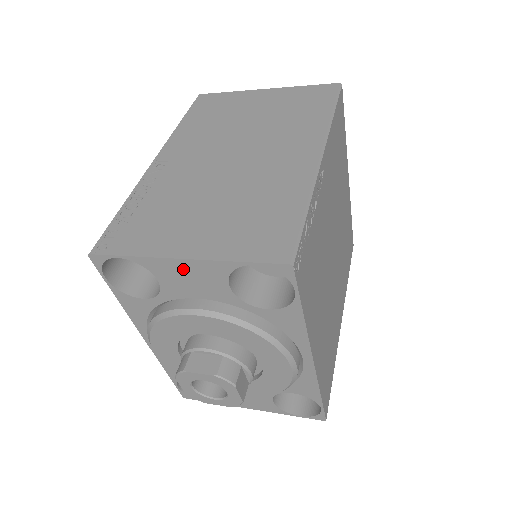
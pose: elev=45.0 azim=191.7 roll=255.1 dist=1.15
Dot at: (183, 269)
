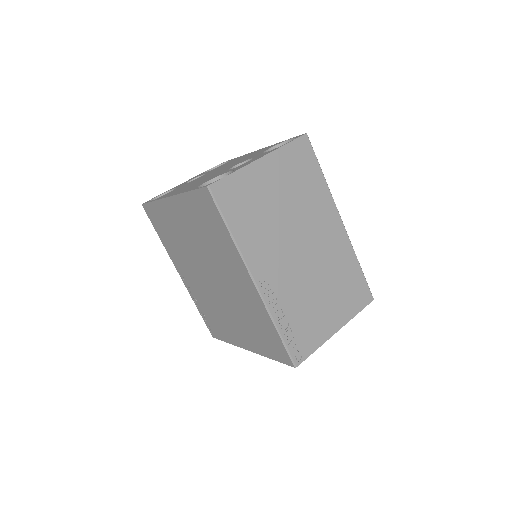
Dot at: occluded
